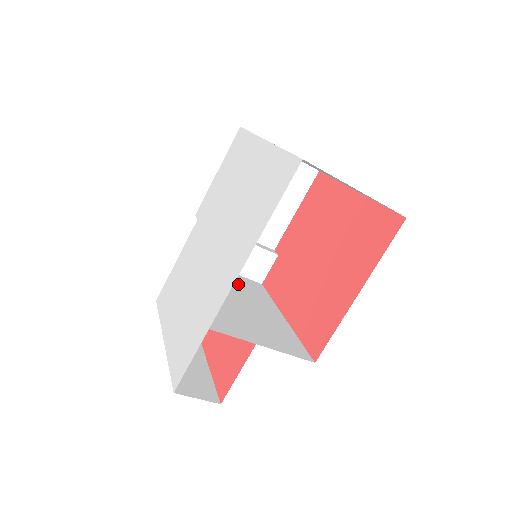
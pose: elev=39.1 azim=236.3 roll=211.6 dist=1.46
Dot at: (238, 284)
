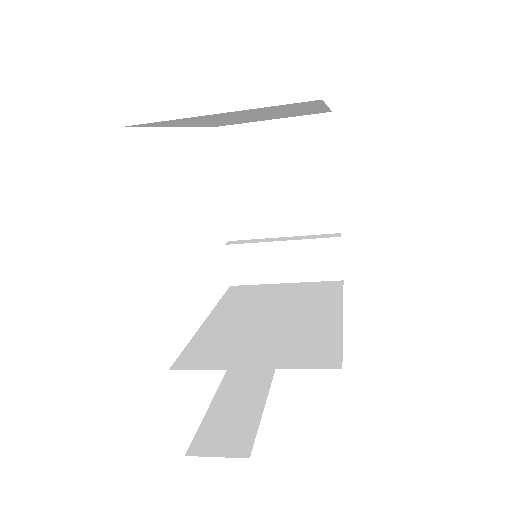
Dot at: (293, 294)
